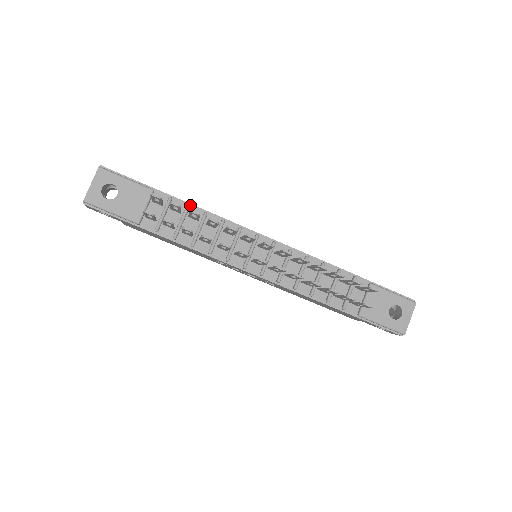
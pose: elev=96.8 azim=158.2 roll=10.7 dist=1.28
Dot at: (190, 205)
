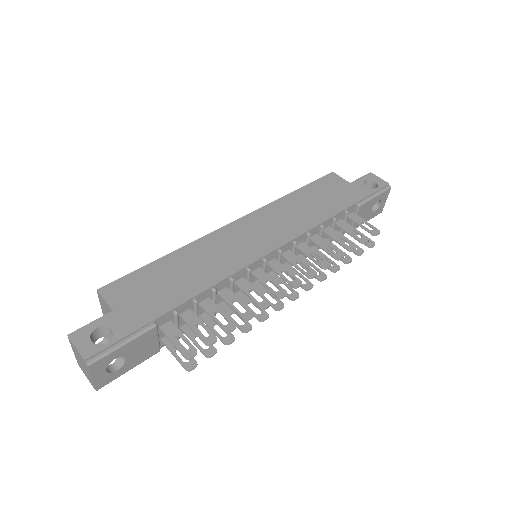
Dot at: (195, 297)
